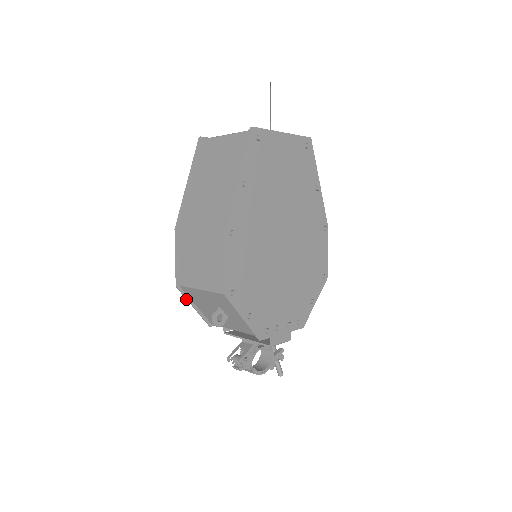
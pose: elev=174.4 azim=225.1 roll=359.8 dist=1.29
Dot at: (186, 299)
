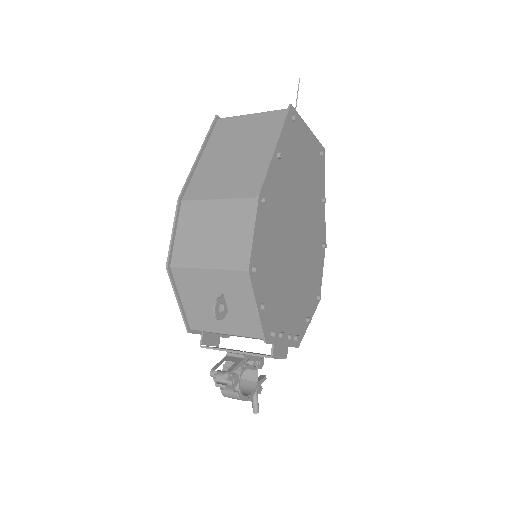
Dot at: (172, 287)
